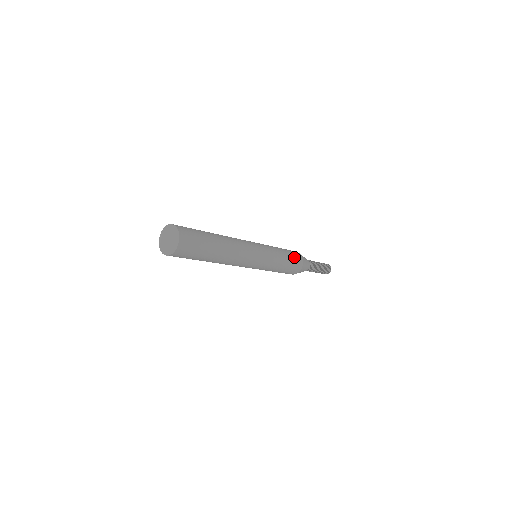
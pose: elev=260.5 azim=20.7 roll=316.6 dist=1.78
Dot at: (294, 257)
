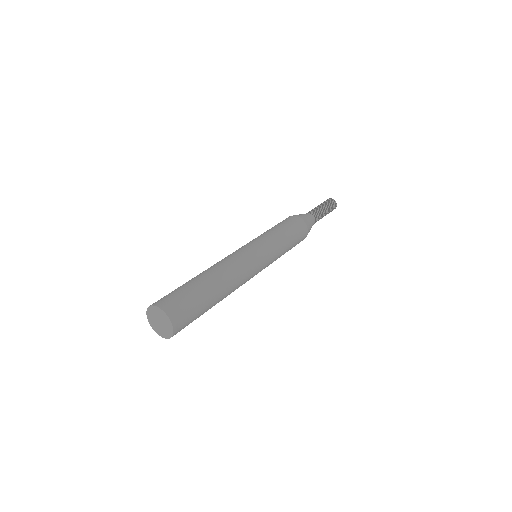
Dot at: (296, 229)
